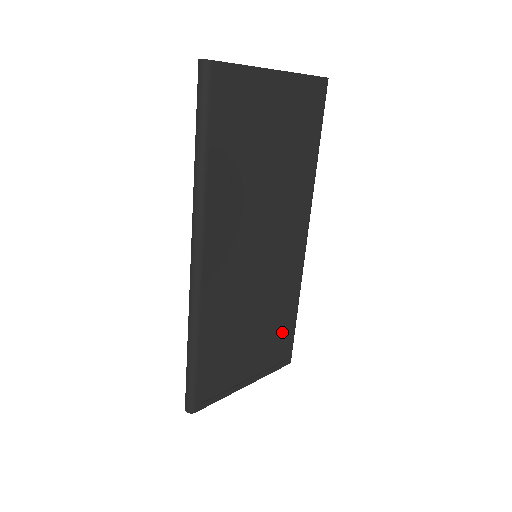
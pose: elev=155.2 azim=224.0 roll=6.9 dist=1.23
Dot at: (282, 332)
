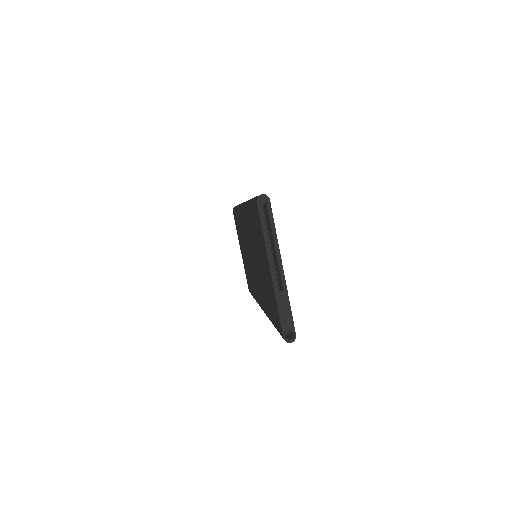
Dot at: occluded
